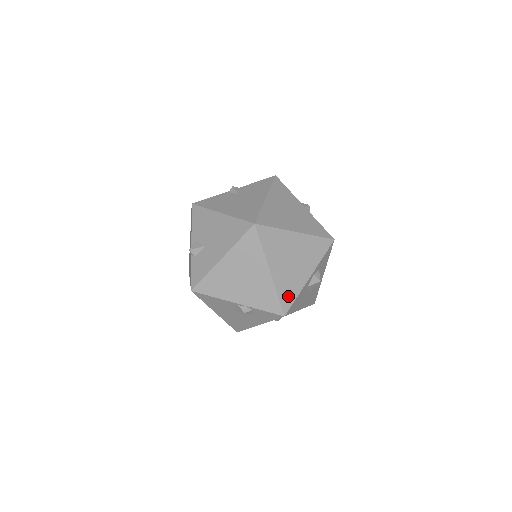
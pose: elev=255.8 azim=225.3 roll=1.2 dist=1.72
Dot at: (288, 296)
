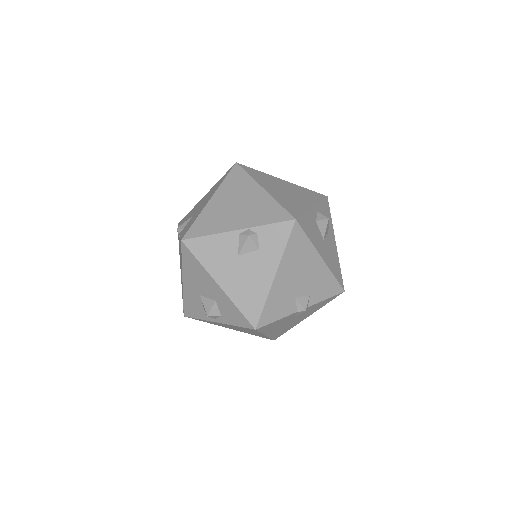
Dot at: (293, 209)
